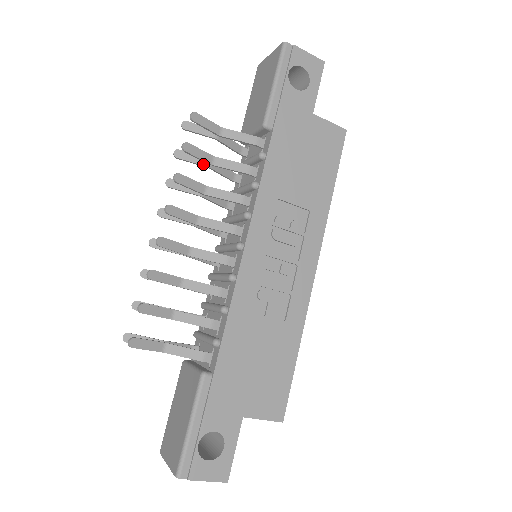
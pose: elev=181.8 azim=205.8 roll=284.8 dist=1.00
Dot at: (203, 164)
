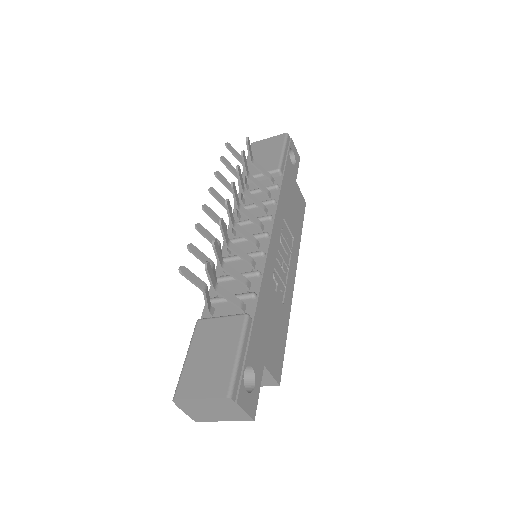
Dot at: occluded
